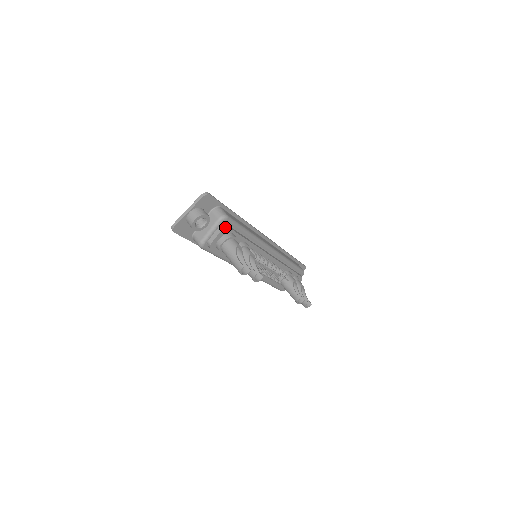
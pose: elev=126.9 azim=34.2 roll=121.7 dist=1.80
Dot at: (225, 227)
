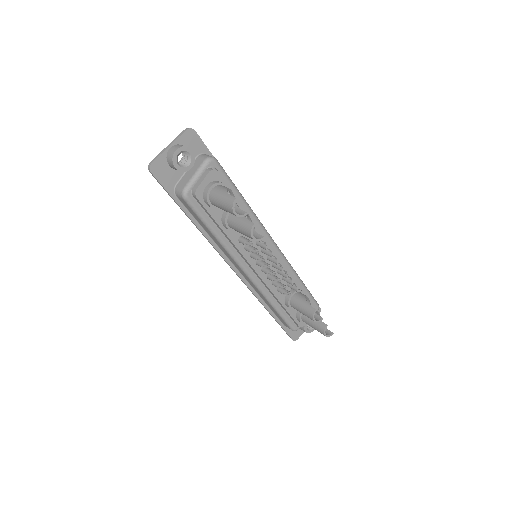
Dot at: (213, 169)
